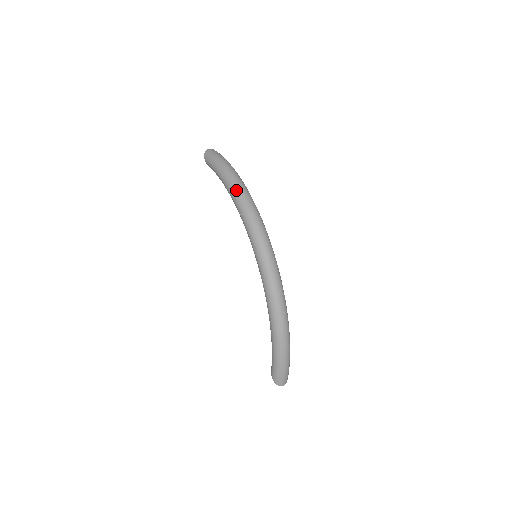
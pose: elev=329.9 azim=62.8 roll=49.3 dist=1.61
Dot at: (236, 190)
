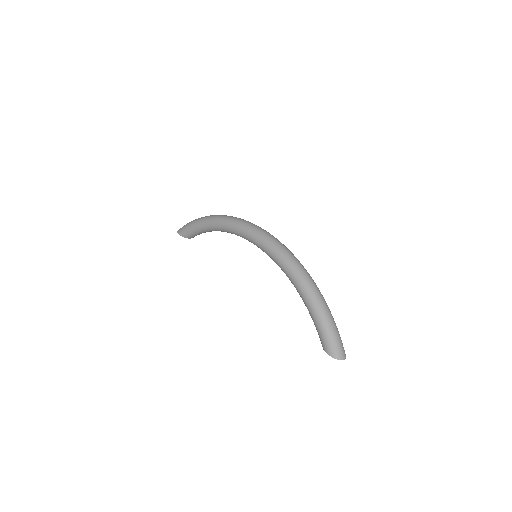
Dot at: (216, 217)
